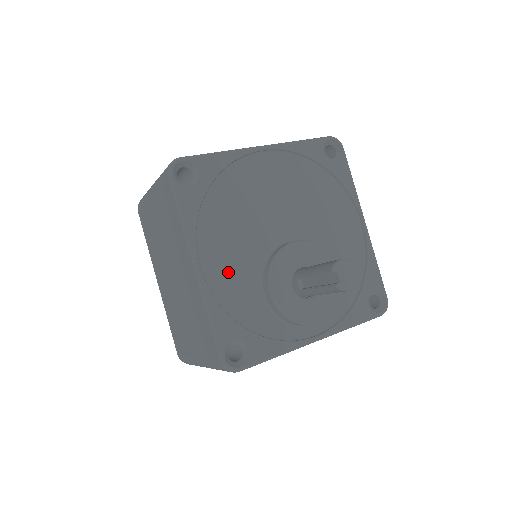
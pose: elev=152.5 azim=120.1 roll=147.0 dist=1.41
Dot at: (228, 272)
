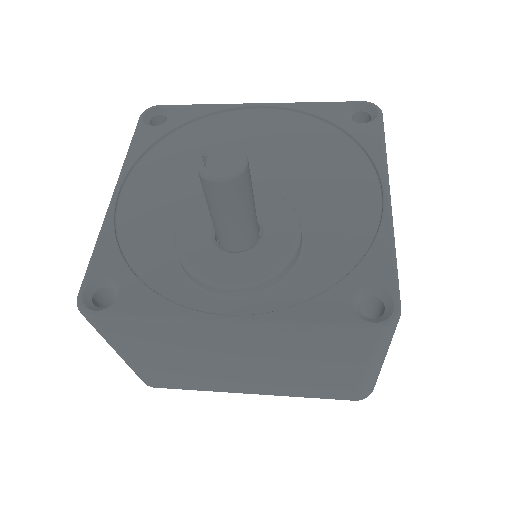
Dot at: (148, 207)
